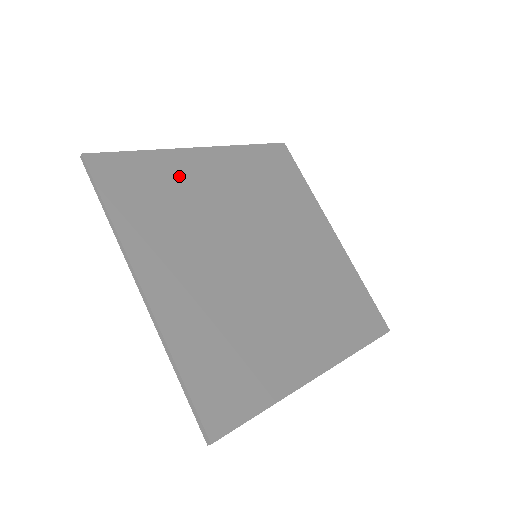
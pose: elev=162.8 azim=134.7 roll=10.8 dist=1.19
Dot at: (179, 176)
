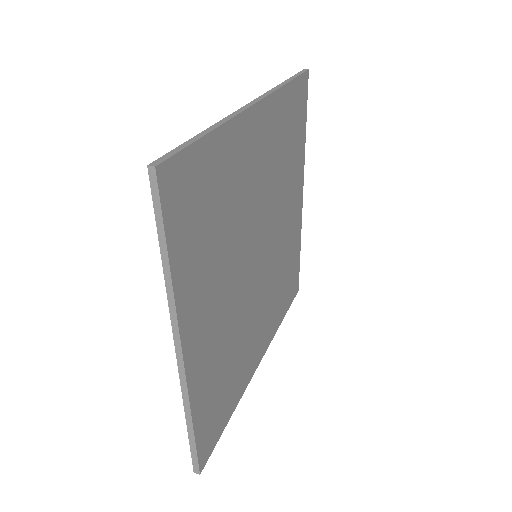
Dot at: (232, 167)
